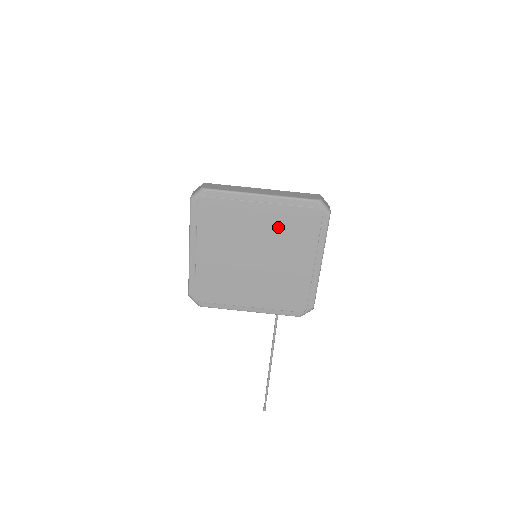
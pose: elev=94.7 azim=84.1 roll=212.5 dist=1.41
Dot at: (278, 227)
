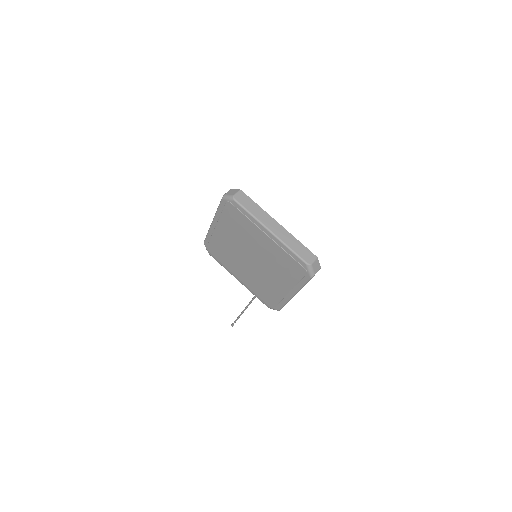
Dot at: (273, 257)
